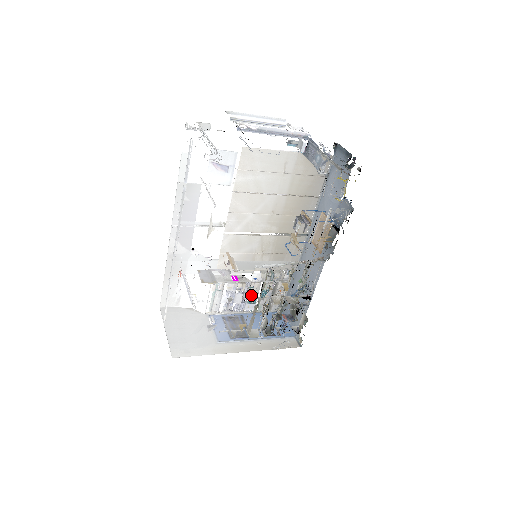
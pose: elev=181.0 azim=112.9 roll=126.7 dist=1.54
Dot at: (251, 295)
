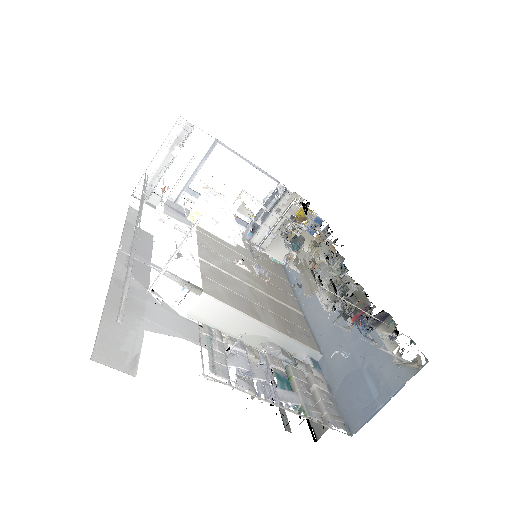
Dot at: (277, 373)
